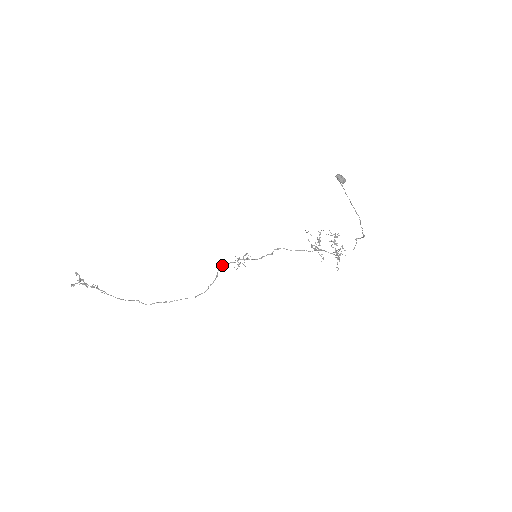
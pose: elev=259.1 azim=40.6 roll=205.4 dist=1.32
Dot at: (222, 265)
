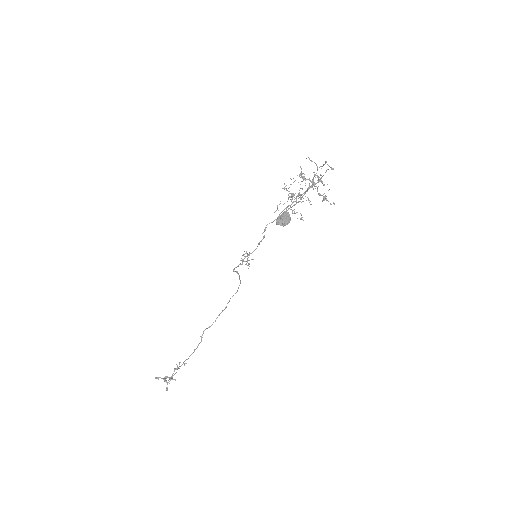
Dot at: occluded
